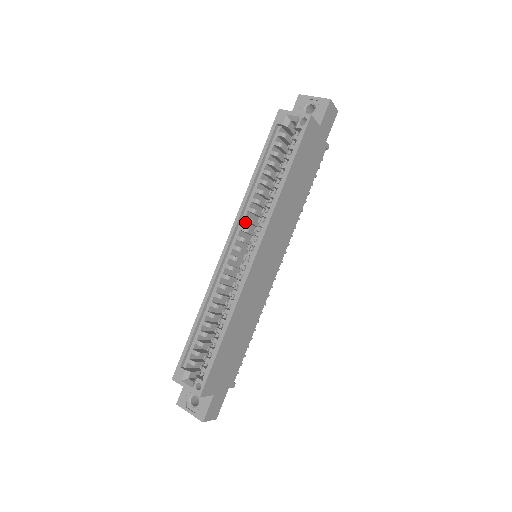
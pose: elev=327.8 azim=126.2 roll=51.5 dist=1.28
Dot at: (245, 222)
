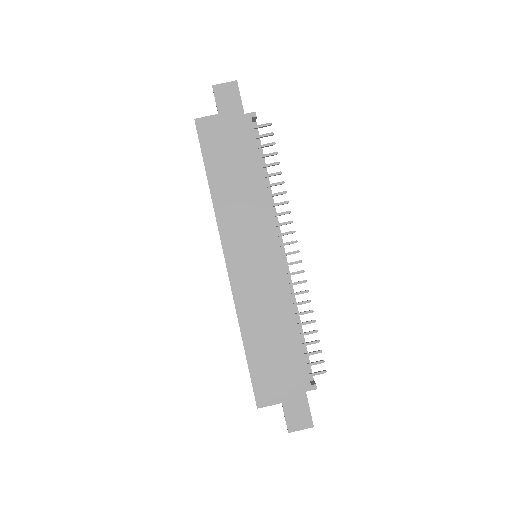
Dot at: occluded
